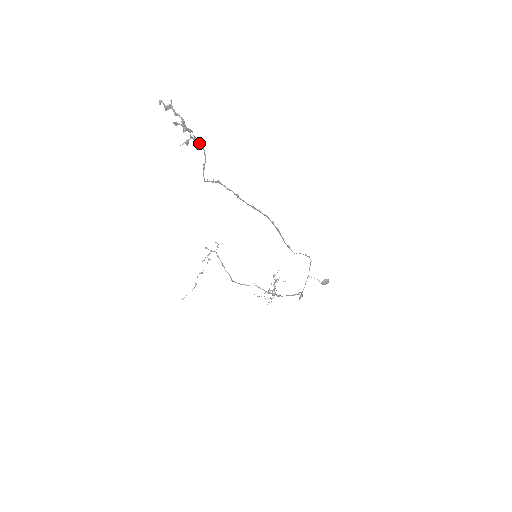
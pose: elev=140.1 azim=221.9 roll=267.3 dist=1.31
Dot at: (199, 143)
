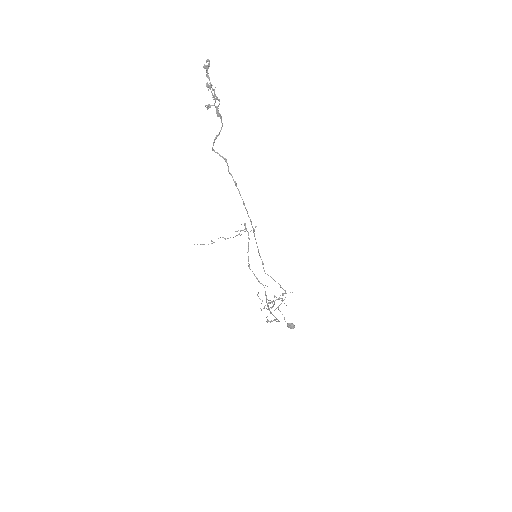
Dot at: (219, 114)
